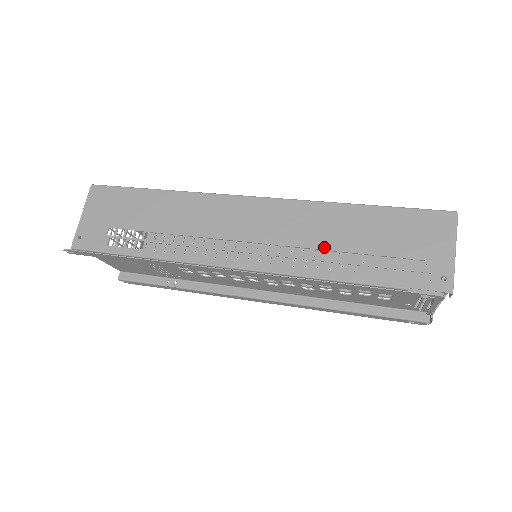
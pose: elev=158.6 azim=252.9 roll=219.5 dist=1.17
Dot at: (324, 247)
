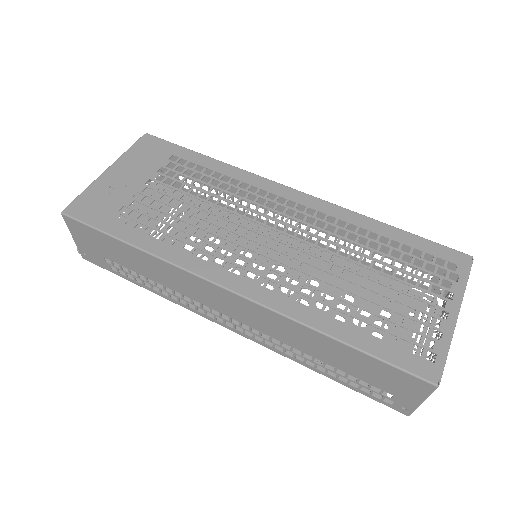
Dot at: (301, 350)
